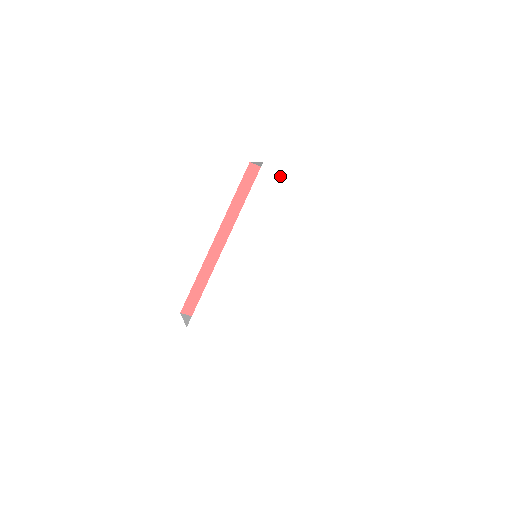
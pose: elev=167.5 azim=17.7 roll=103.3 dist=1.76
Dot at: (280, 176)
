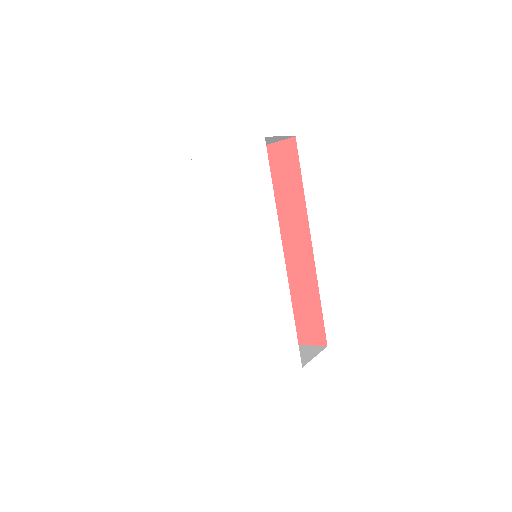
Dot at: (204, 163)
